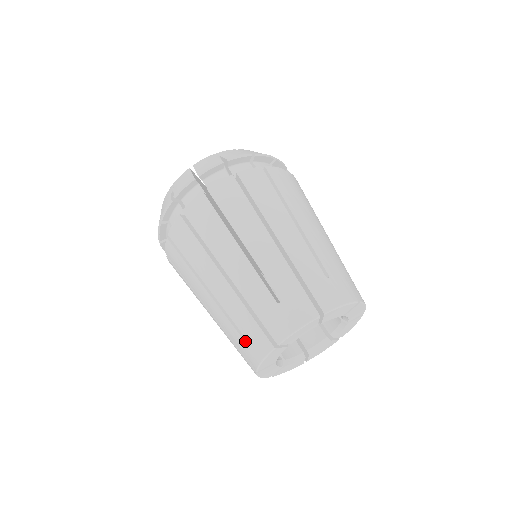
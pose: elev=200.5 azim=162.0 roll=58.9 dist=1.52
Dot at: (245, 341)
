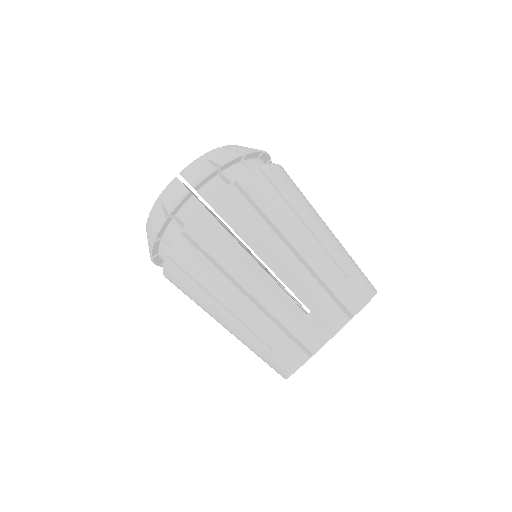
Dot at: (275, 353)
